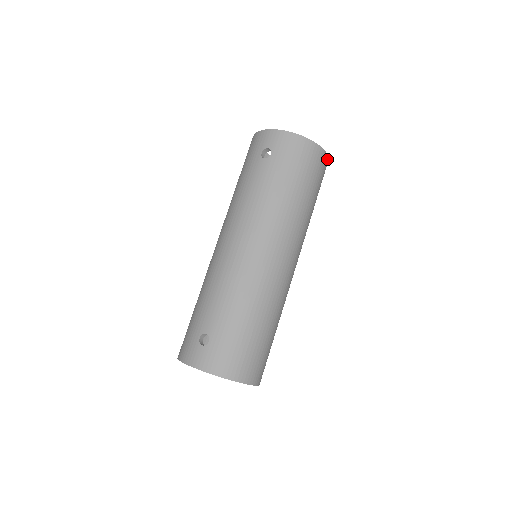
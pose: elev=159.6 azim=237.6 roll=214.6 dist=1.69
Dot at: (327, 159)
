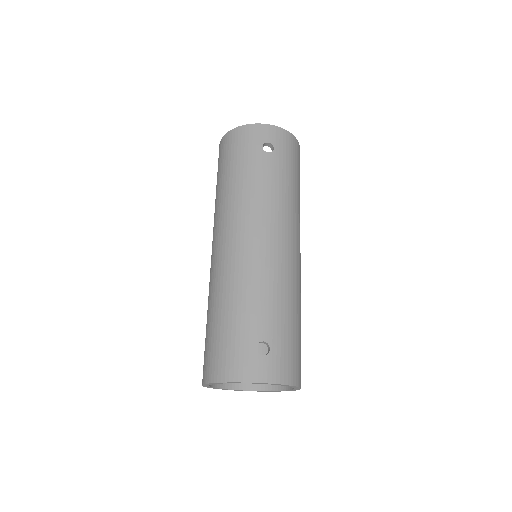
Dot at: occluded
